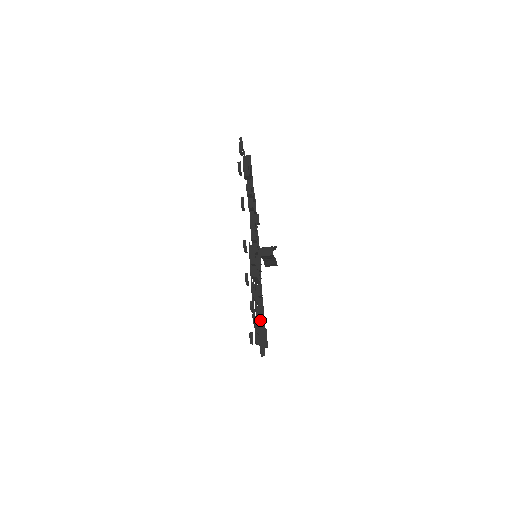
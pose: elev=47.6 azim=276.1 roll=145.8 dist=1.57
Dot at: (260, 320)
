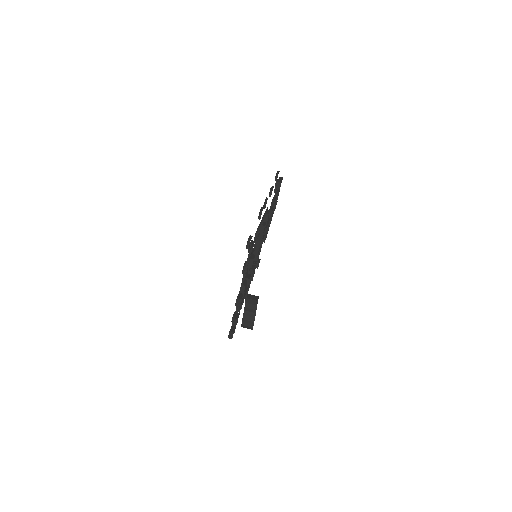
Dot at: (253, 258)
